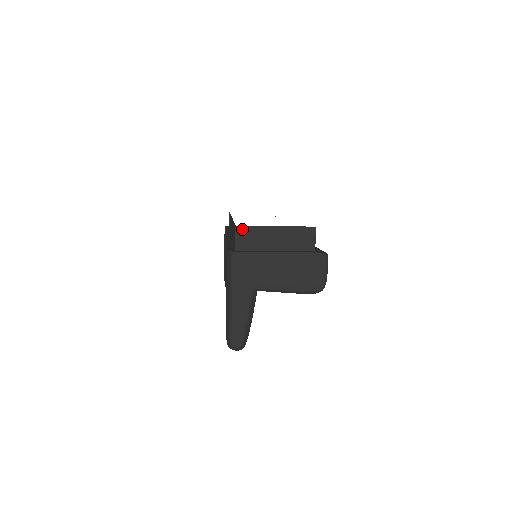
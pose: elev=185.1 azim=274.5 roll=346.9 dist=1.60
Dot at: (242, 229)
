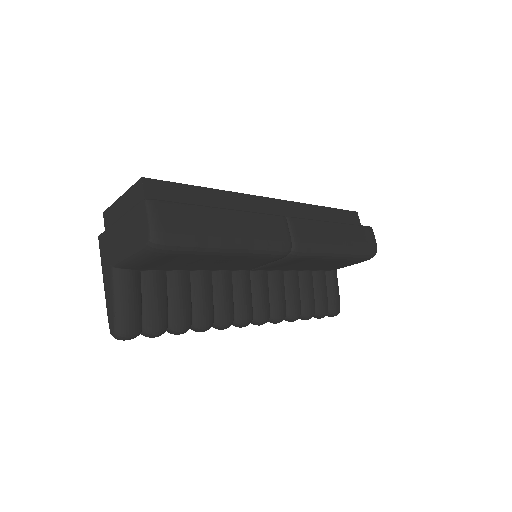
Dot at: (107, 213)
